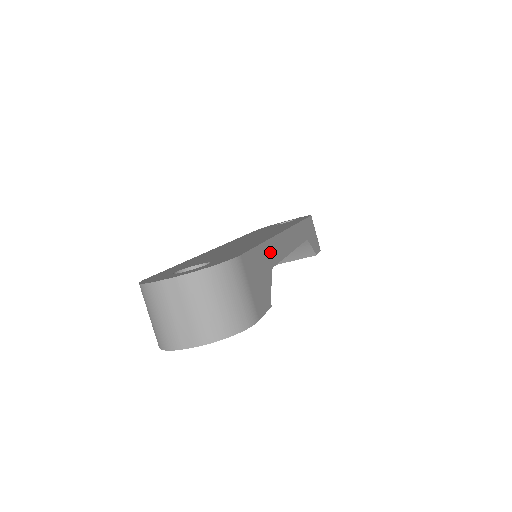
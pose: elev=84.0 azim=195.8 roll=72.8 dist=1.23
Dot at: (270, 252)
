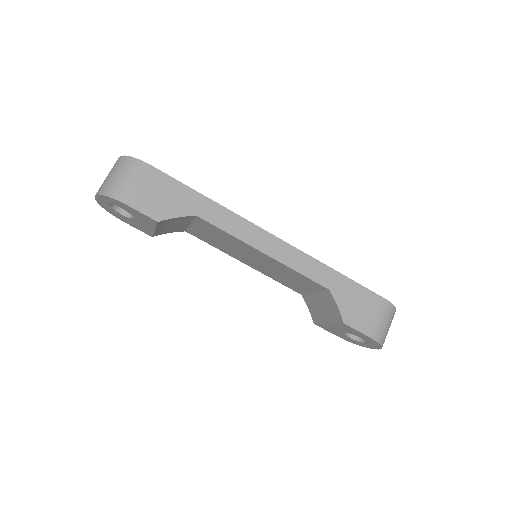
Dot at: (208, 208)
